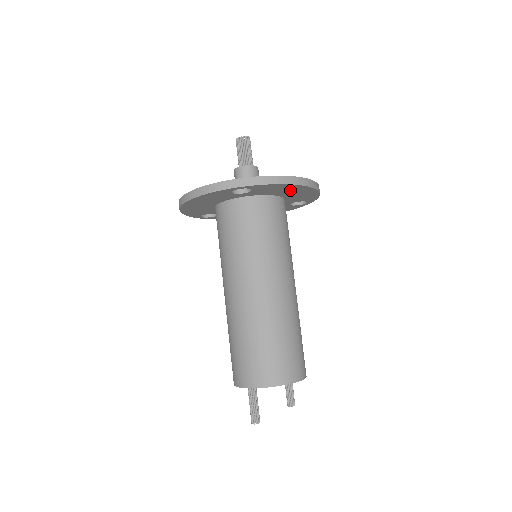
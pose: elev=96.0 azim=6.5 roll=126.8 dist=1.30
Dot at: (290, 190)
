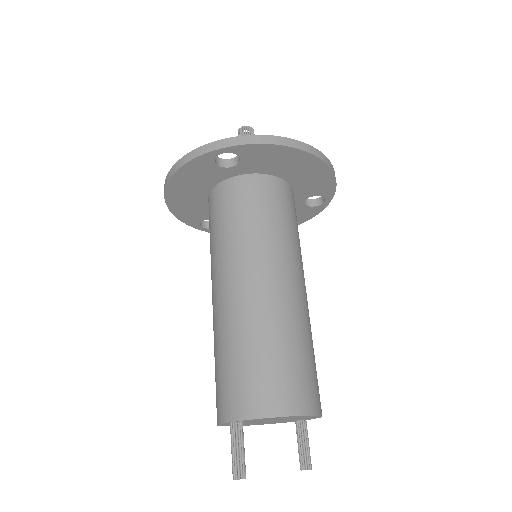
Dot at: (291, 163)
